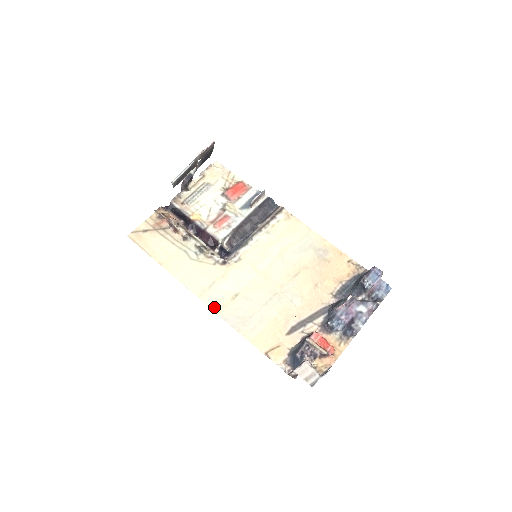
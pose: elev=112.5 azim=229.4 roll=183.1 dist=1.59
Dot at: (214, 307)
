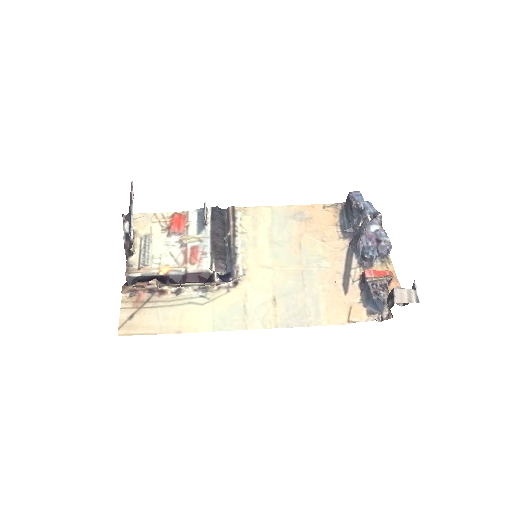
Dot at: (267, 325)
